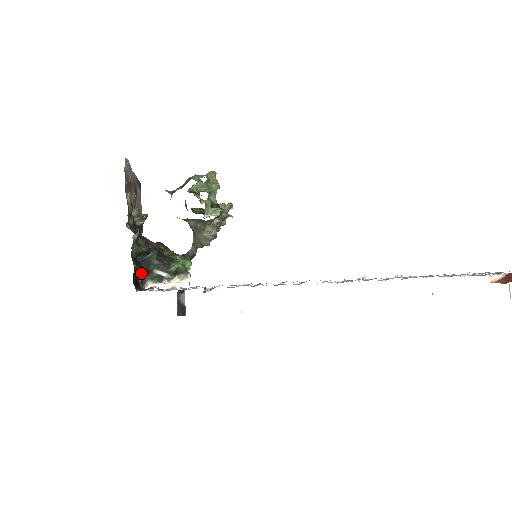
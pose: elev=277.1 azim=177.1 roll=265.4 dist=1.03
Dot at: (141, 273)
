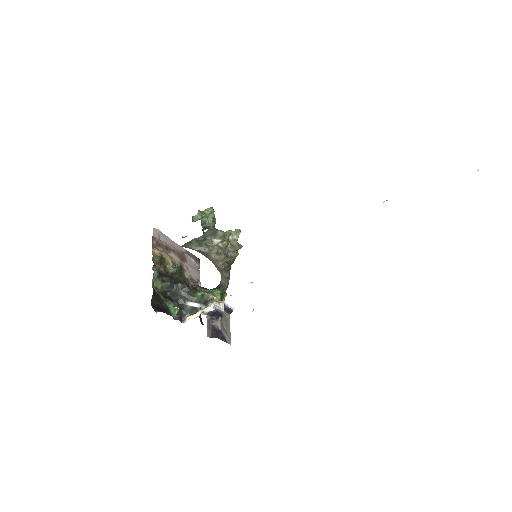
Dot at: occluded
